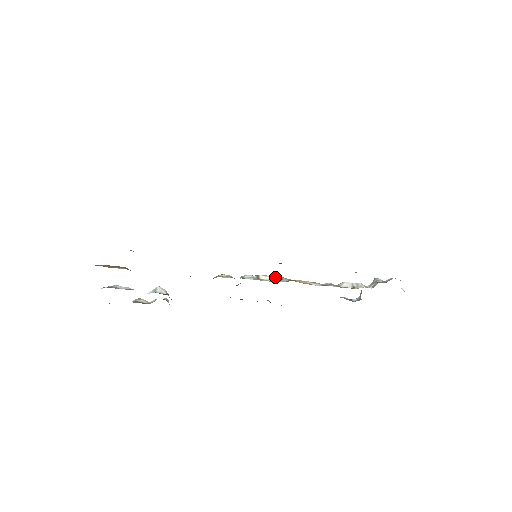
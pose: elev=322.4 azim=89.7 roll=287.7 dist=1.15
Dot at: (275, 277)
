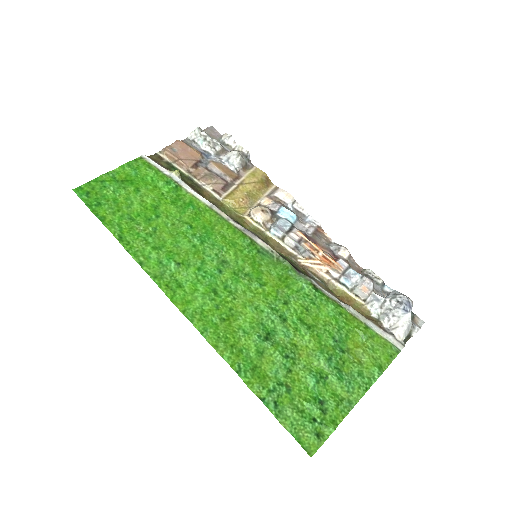
Dot at: (299, 246)
